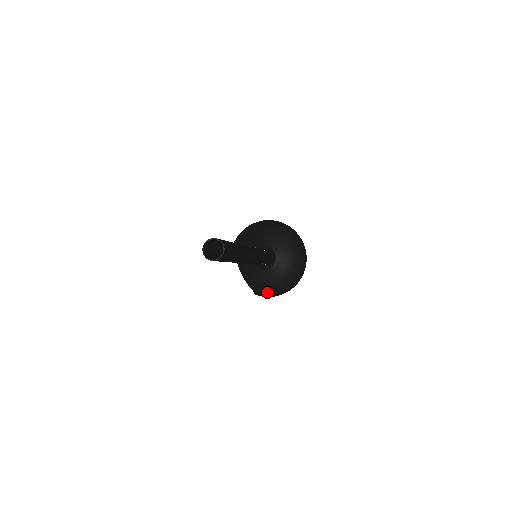
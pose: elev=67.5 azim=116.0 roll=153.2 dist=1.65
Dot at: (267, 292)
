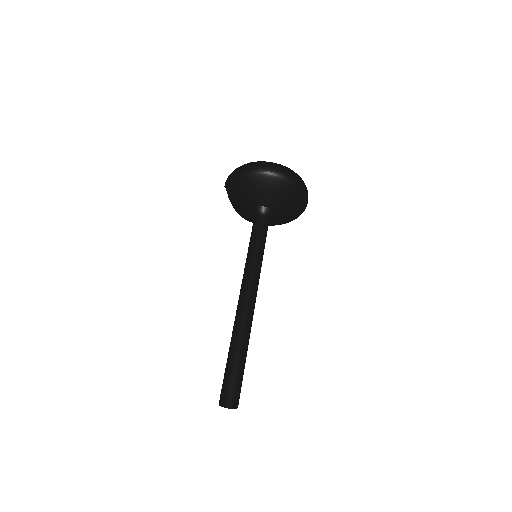
Dot at: (268, 225)
